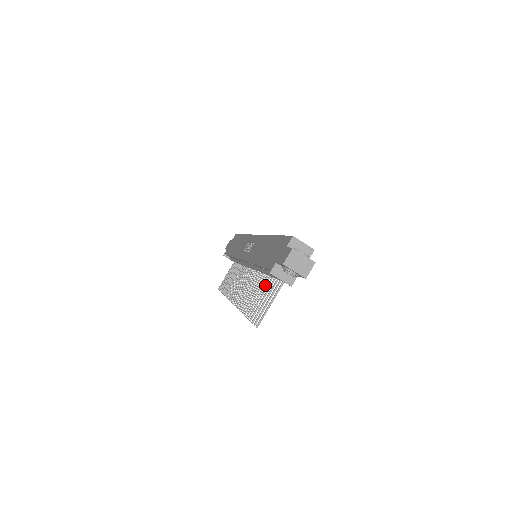
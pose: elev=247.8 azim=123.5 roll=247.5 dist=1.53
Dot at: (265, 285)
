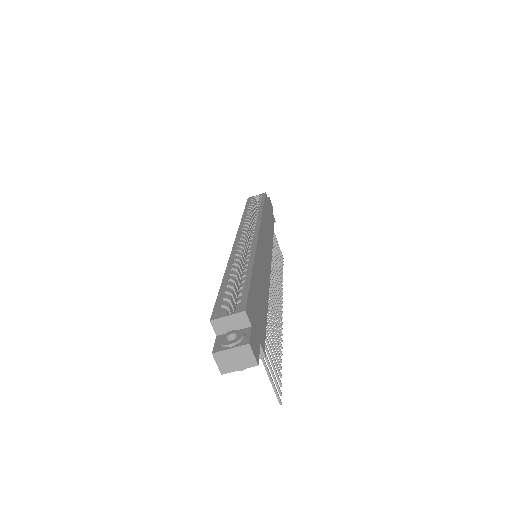
Dot at: occluded
